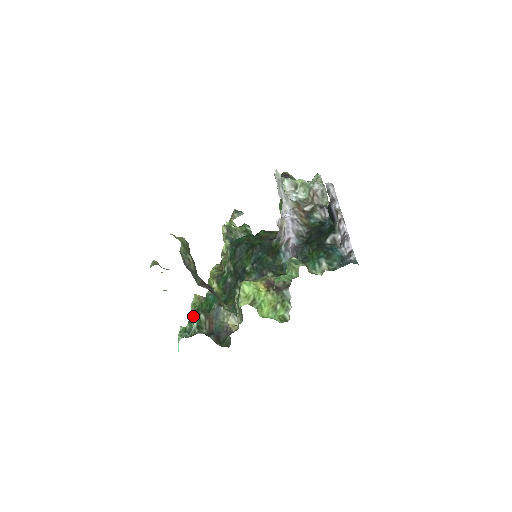
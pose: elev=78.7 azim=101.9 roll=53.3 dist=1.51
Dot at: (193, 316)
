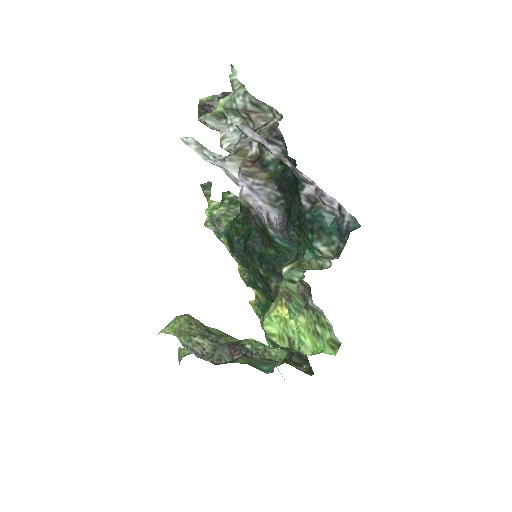
Dot at: (265, 333)
